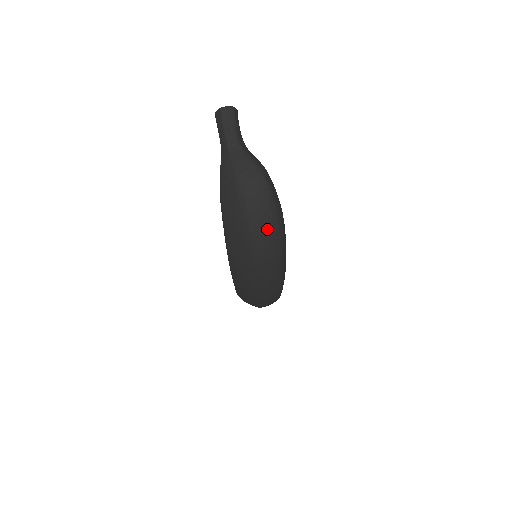
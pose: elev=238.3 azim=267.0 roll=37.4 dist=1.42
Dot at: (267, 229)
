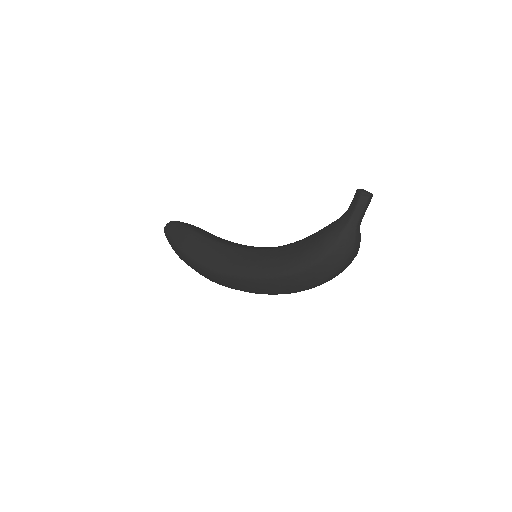
Dot at: occluded
